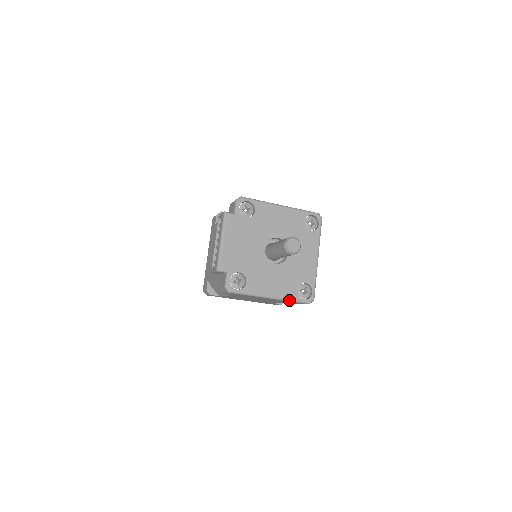
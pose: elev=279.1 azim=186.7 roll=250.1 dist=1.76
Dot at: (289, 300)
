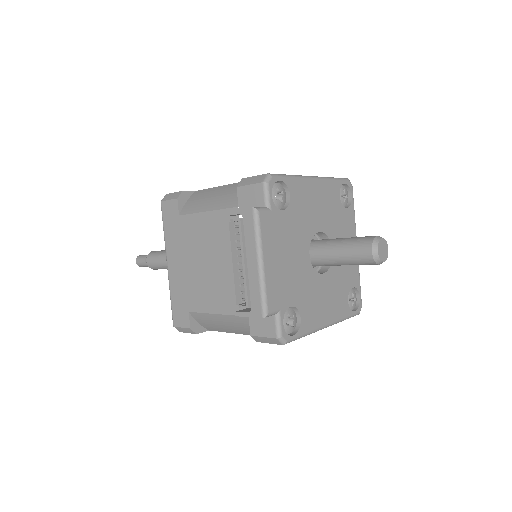
Dot at: (342, 320)
